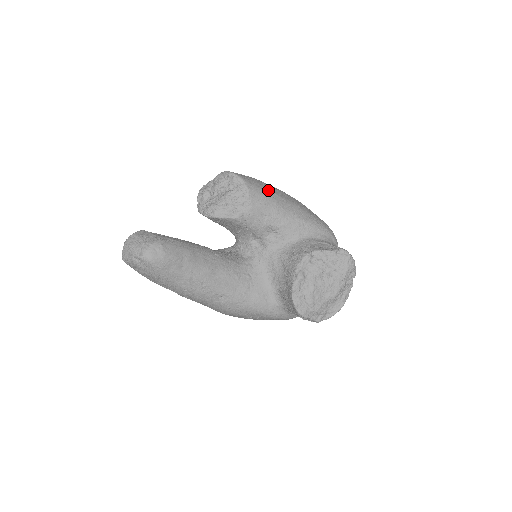
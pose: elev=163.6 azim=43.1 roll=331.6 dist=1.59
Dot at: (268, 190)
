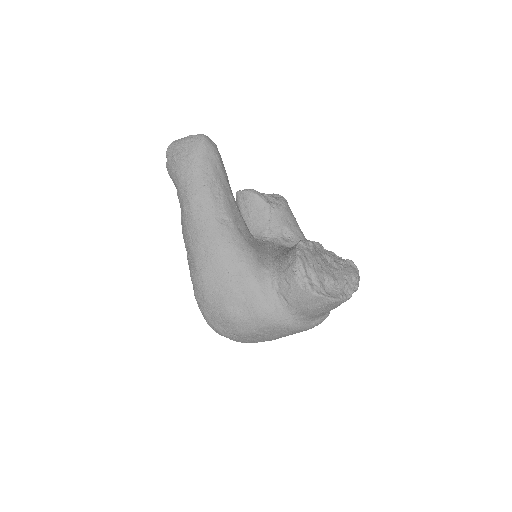
Dot at: occluded
